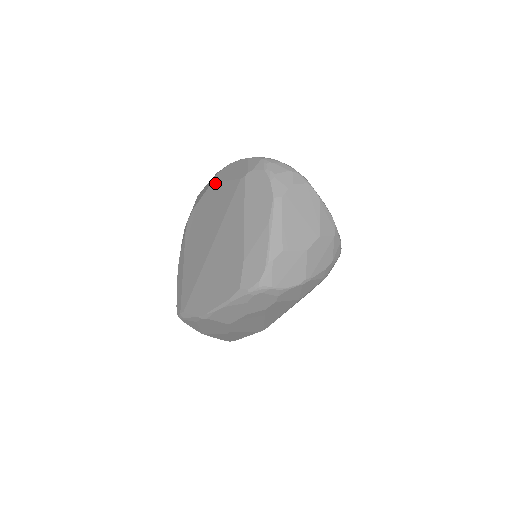
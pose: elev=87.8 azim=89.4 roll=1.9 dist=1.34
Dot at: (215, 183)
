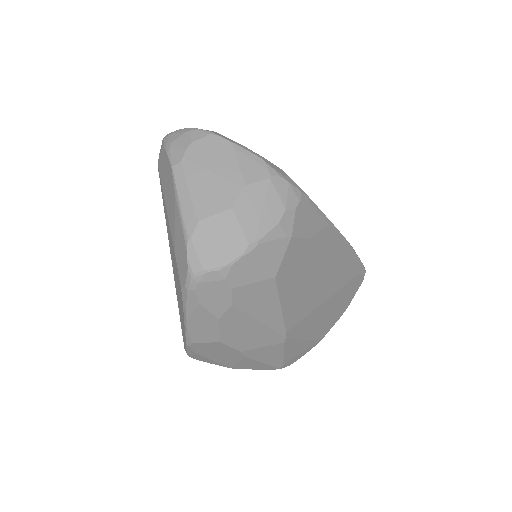
Dot at: occluded
